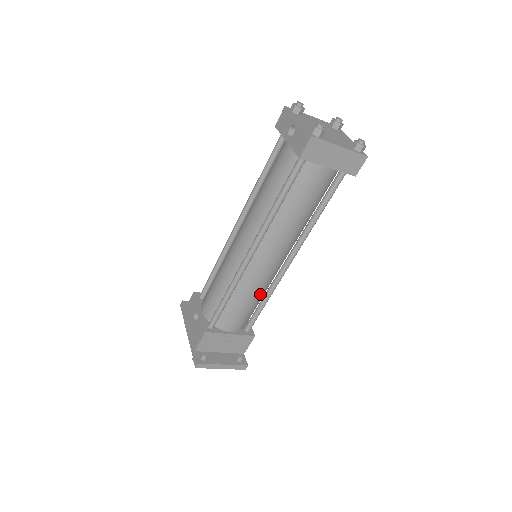
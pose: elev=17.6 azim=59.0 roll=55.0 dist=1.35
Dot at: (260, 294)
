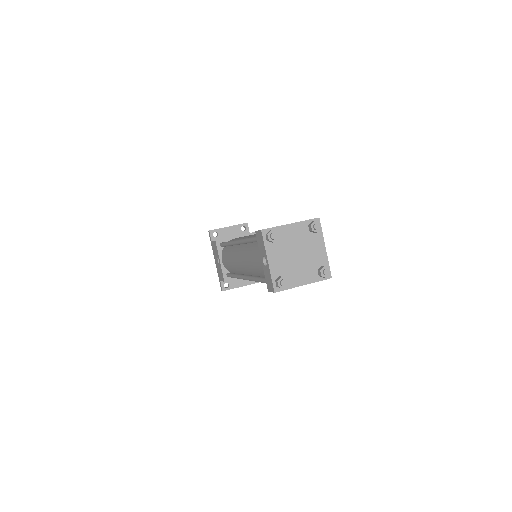
Dot at: occluded
